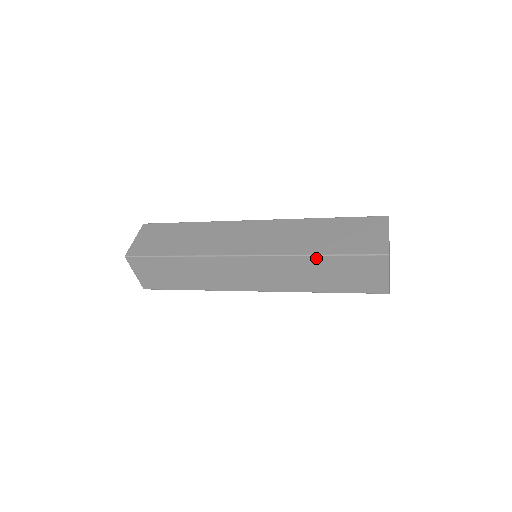
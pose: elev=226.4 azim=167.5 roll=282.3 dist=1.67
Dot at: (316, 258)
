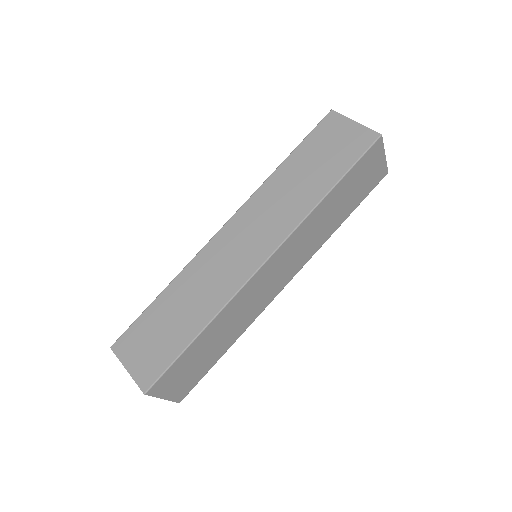
Dot at: (328, 197)
